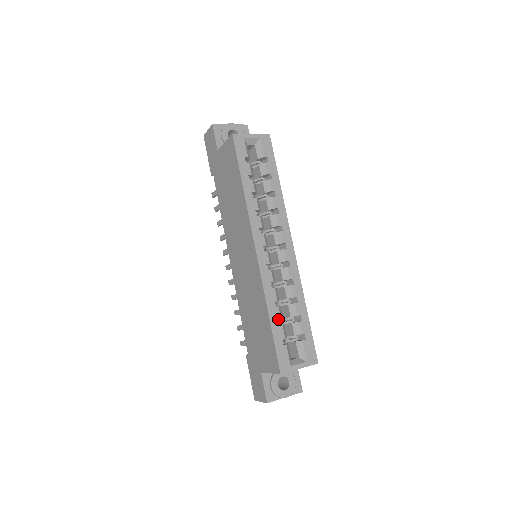
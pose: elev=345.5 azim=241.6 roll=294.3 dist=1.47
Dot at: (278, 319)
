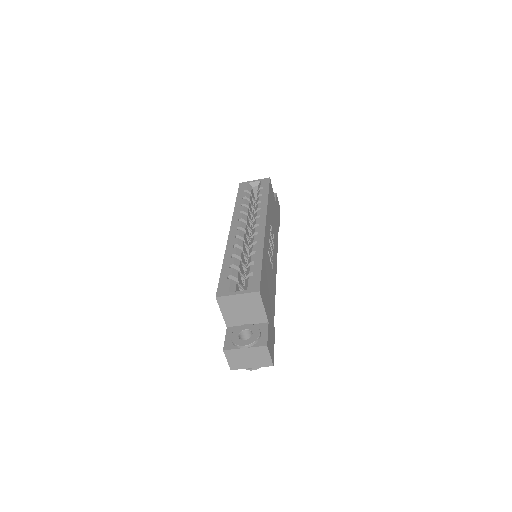
Dot at: (231, 264)
